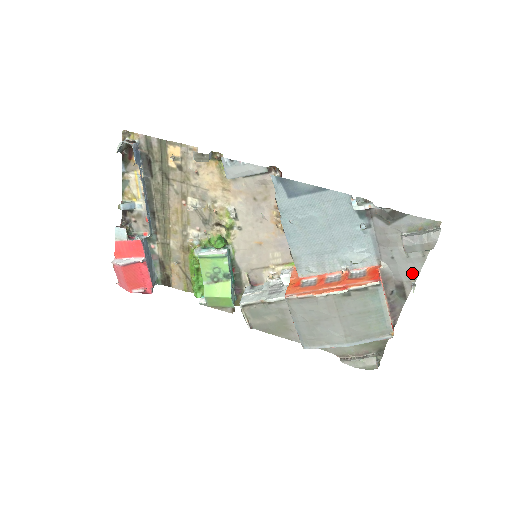
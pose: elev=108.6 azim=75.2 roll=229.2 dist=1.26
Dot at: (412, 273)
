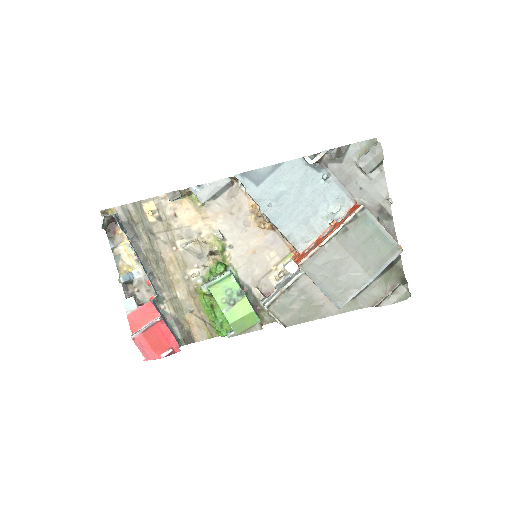
Dot at: (382, 191)
